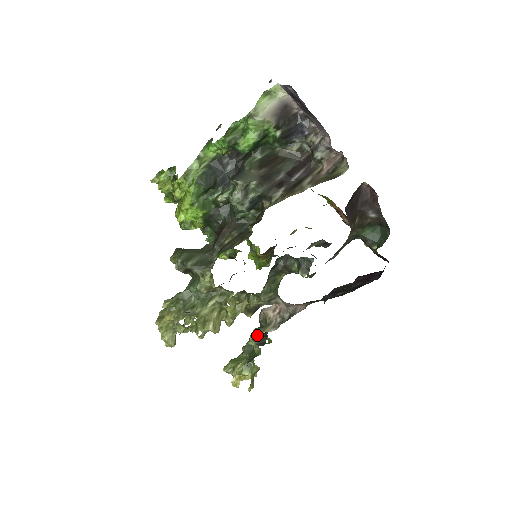
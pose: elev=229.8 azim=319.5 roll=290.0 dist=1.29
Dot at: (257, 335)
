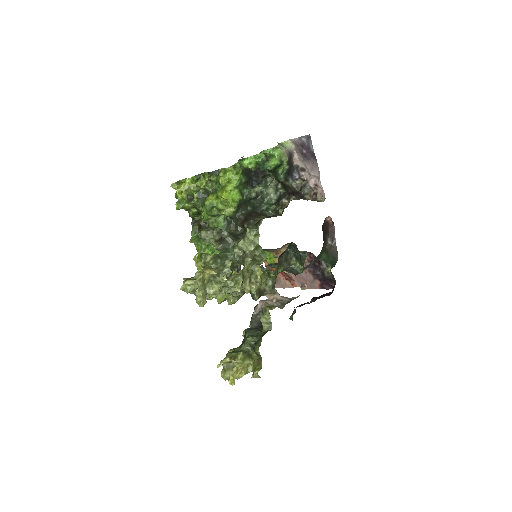
Dot at: (271, 308)
